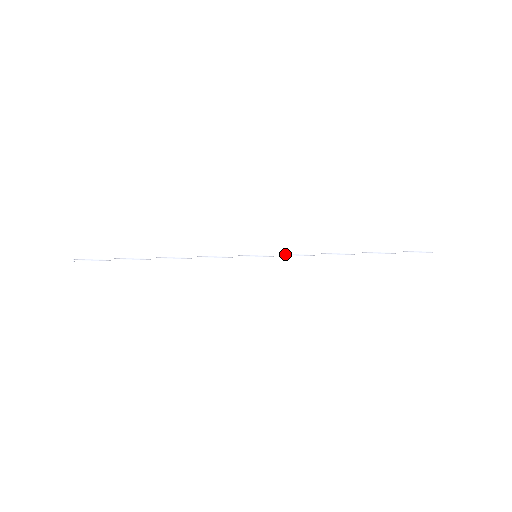
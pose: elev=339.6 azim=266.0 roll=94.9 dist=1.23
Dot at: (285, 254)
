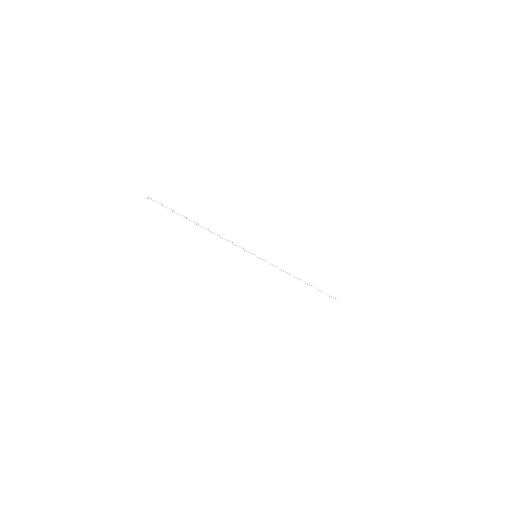
Dot at: occluded
